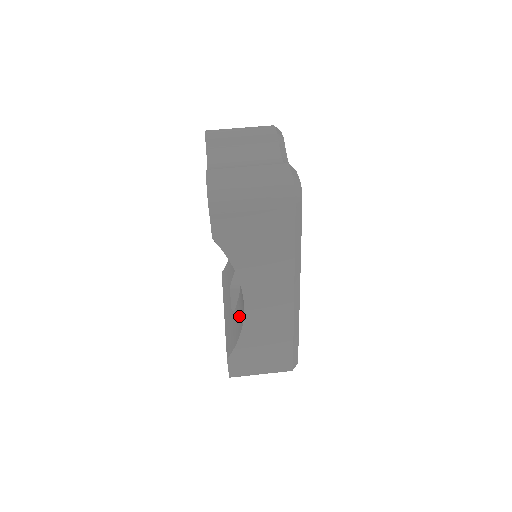
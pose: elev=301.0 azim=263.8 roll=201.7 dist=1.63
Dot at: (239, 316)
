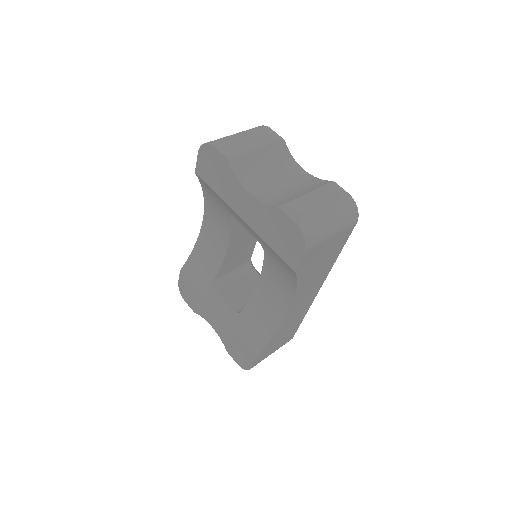
Dot at: (262, 318)
